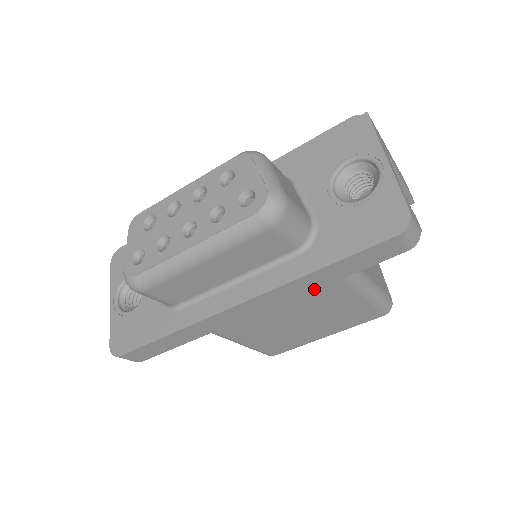
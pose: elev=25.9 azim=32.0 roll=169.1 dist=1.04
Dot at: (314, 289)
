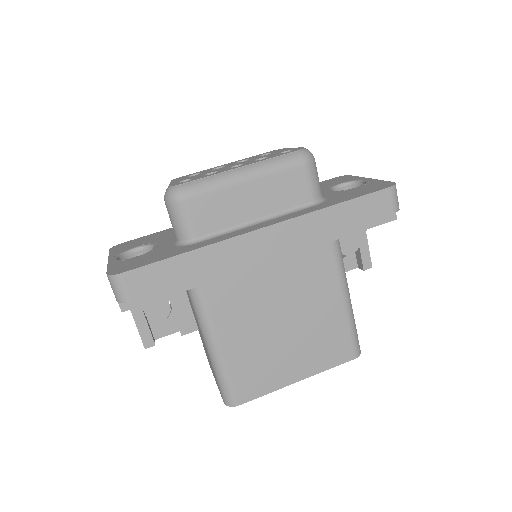
Dot at: (323, 236)
